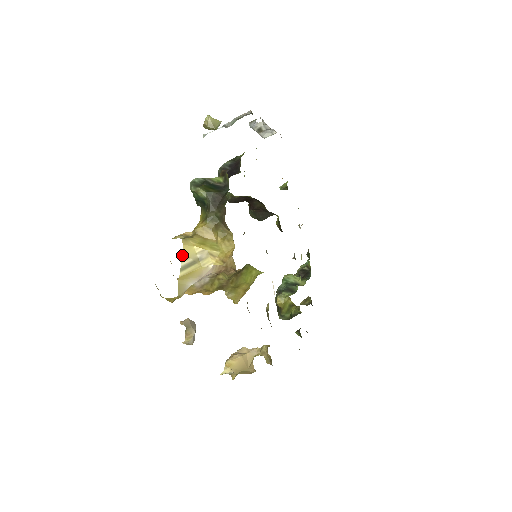
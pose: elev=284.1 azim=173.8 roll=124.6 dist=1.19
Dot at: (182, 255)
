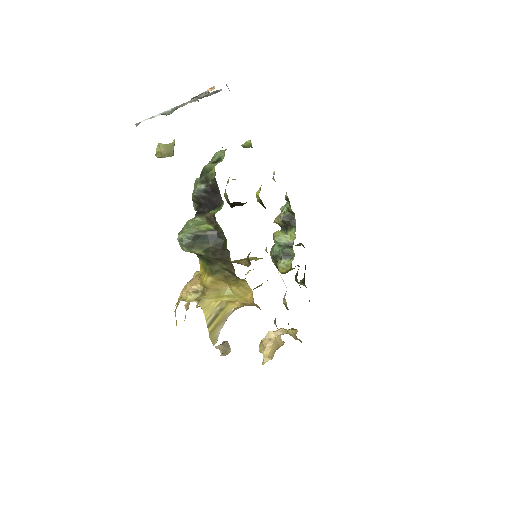
Dot at: occluded
